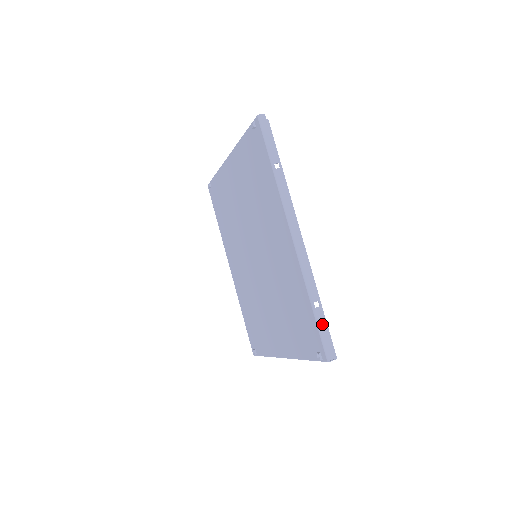
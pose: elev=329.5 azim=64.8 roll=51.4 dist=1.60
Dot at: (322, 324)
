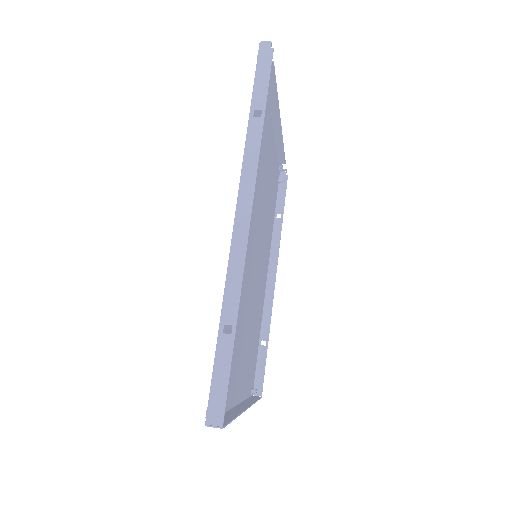
Dot at: (222, 363)
